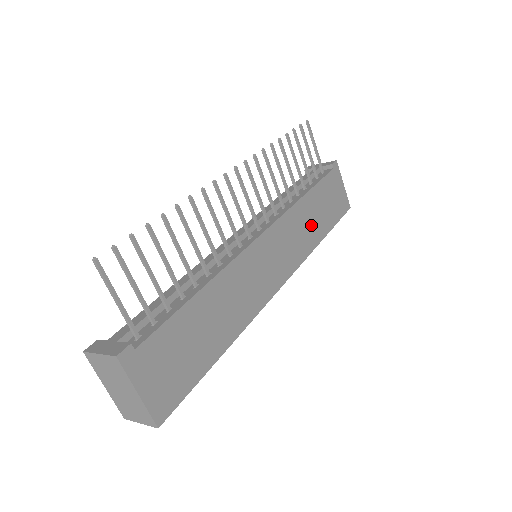
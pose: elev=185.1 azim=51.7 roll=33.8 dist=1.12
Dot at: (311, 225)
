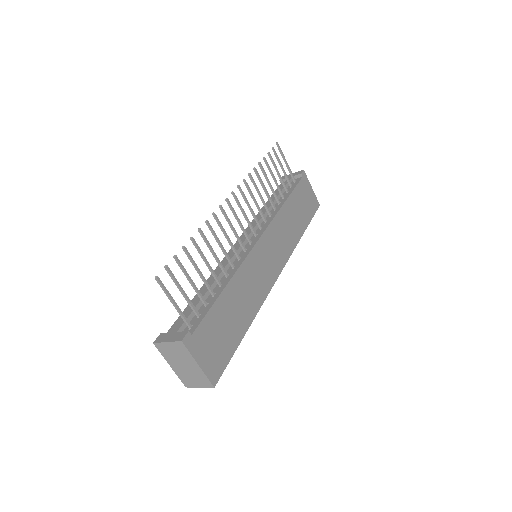
Dot at: (293, 225)
